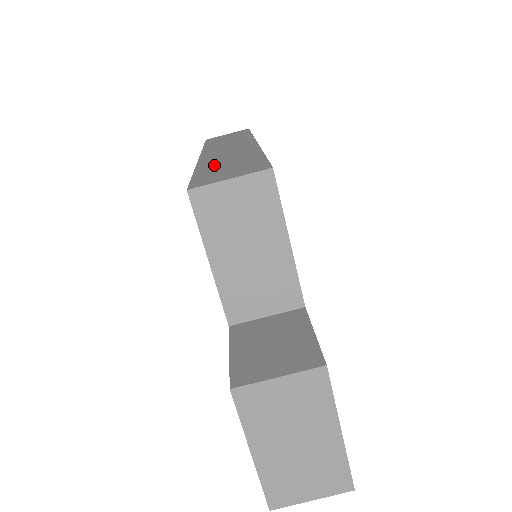
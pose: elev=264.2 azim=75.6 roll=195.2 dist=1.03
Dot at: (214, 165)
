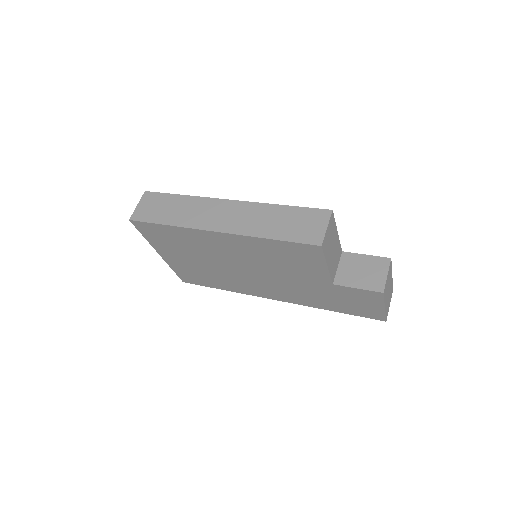
Dot at: (273, 229)
